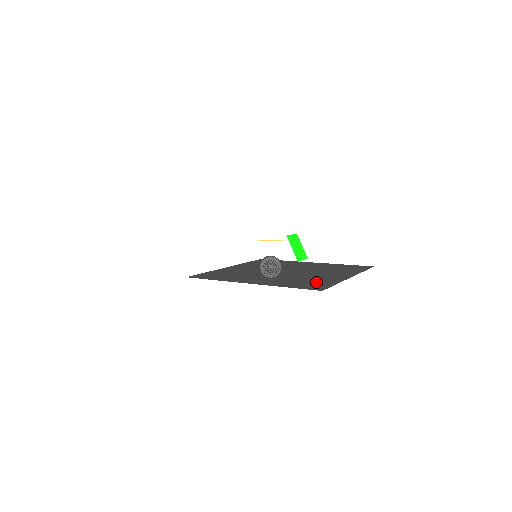
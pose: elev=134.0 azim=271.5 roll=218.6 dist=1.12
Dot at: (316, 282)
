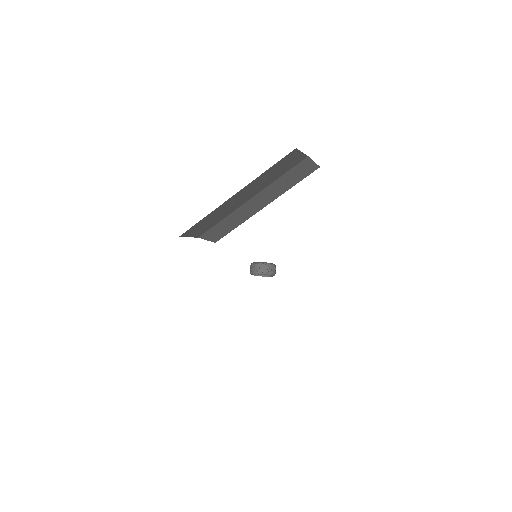
Dot at: occluded
